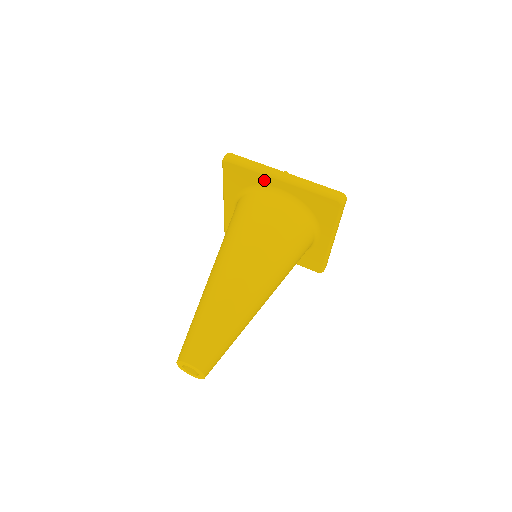
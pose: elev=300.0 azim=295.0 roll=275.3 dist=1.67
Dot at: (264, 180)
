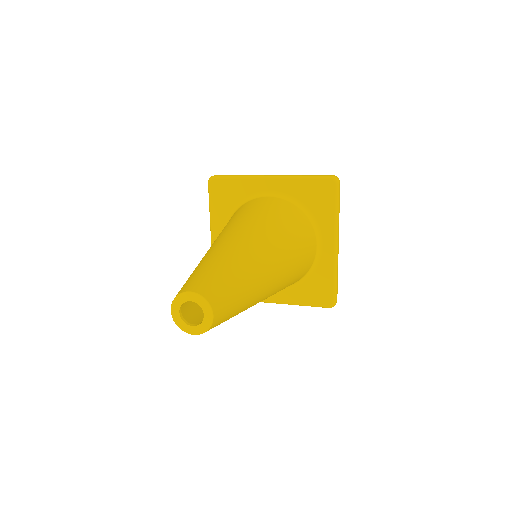
Dot at: (253, 187)
